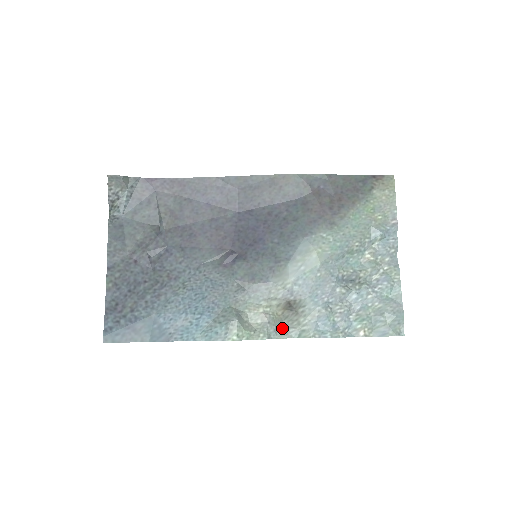
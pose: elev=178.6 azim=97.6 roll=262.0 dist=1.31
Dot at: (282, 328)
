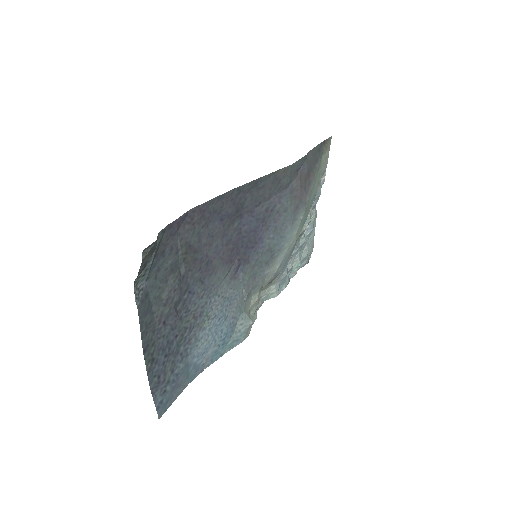
Dot at: (260, 300)
